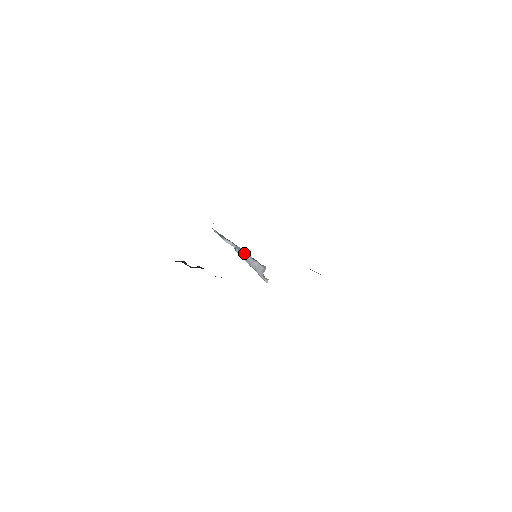
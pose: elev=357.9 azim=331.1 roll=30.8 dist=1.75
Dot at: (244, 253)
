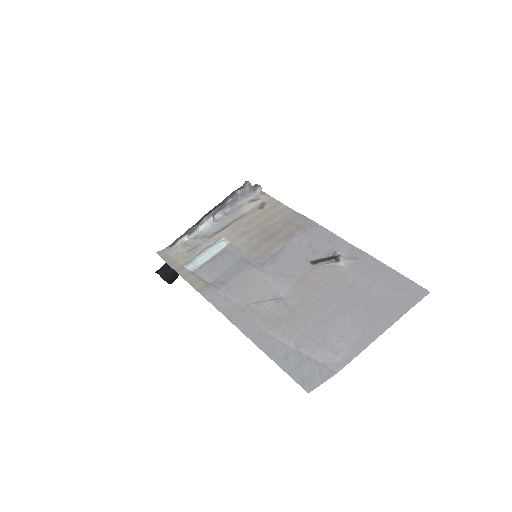
Dot at: (223, 206)
